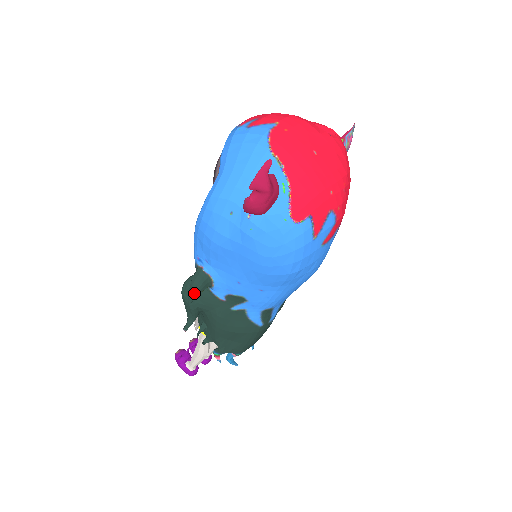
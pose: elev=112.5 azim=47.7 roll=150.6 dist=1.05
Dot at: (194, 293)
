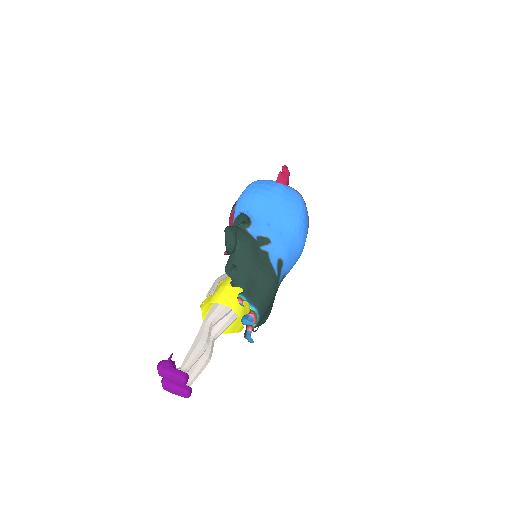
Dot at: (244, 217)
